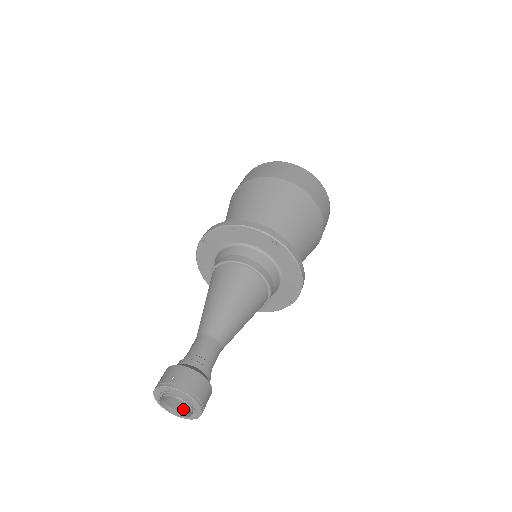
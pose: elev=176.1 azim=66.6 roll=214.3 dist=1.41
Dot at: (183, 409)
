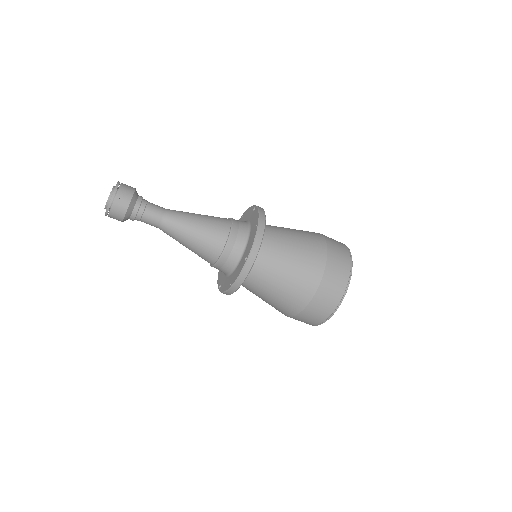
Dot at: occluded
